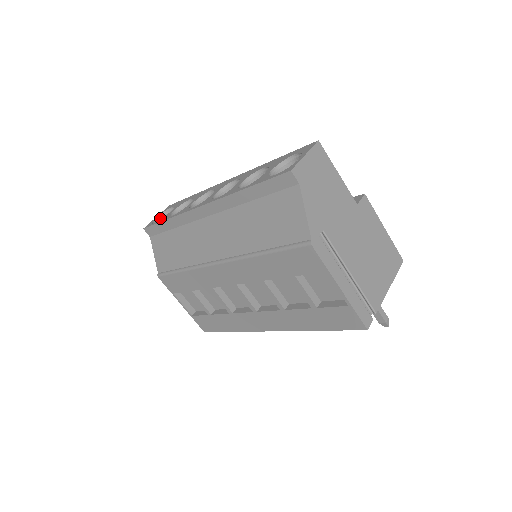
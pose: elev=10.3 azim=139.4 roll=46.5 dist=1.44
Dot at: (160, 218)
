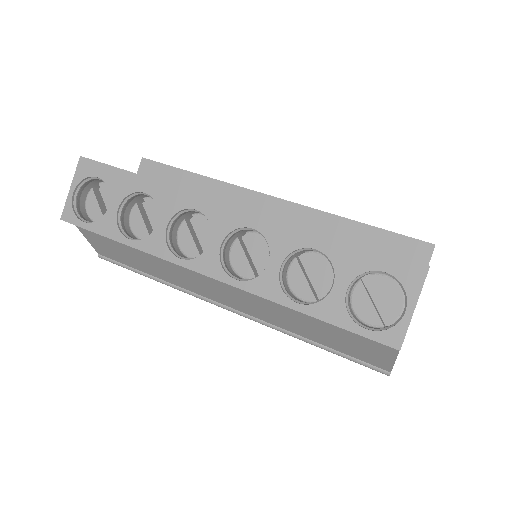
Dot at: (78, 191)
